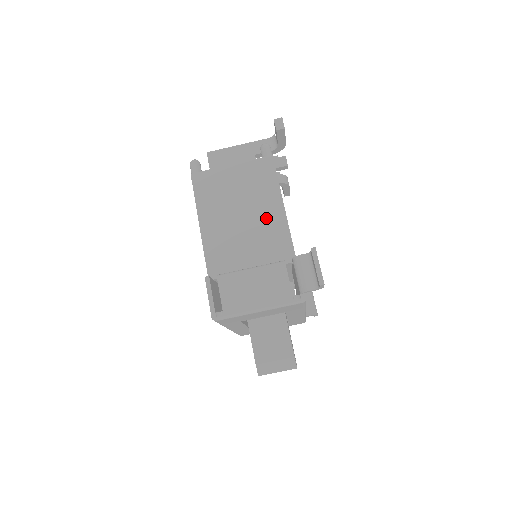
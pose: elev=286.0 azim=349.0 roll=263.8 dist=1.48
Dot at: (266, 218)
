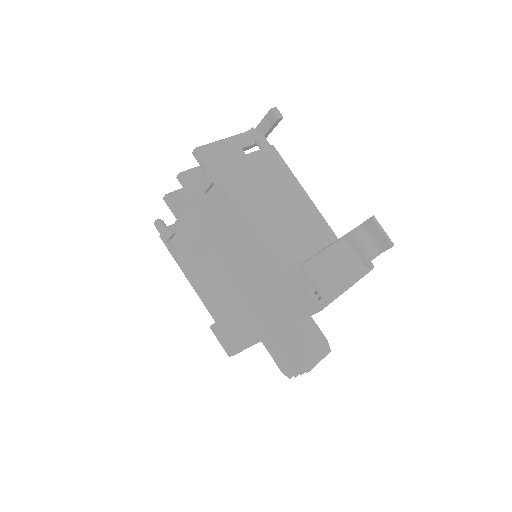
Dot at: (298, 204)
